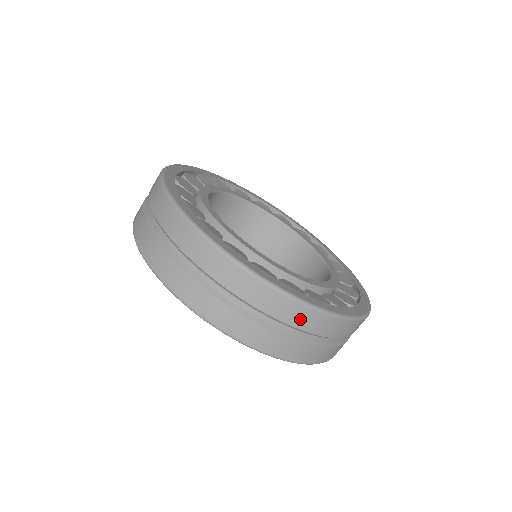
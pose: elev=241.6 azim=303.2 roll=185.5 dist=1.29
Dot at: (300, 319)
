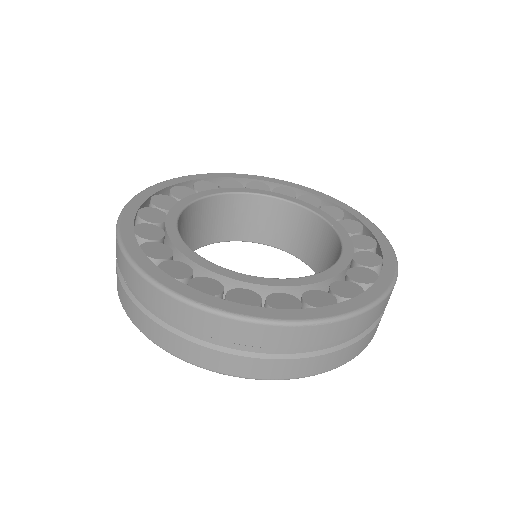
Dot at: (298, 339)
